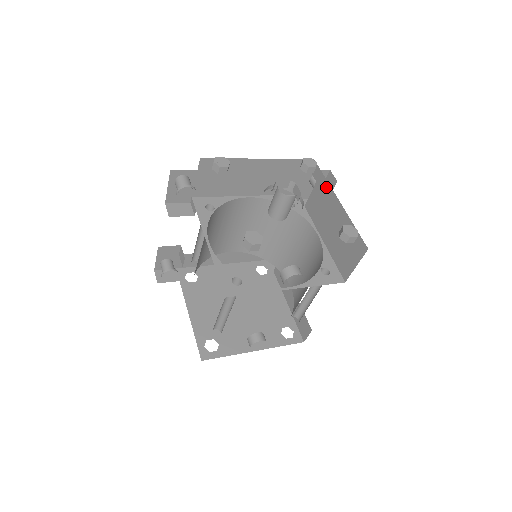
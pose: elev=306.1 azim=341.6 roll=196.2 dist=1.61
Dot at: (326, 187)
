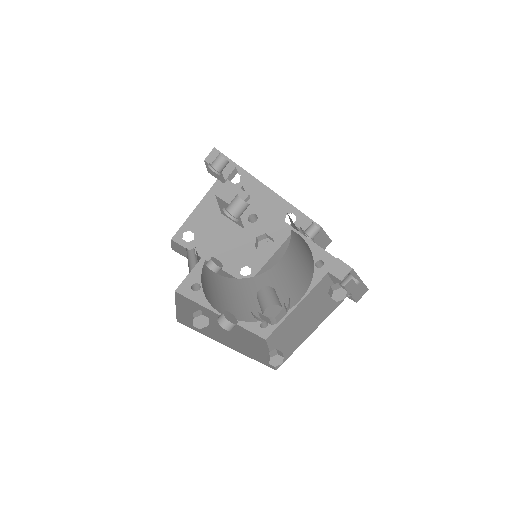
Dot at: (330, 309)
